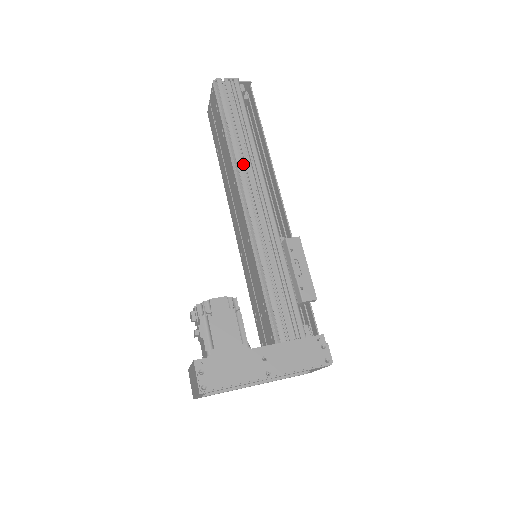
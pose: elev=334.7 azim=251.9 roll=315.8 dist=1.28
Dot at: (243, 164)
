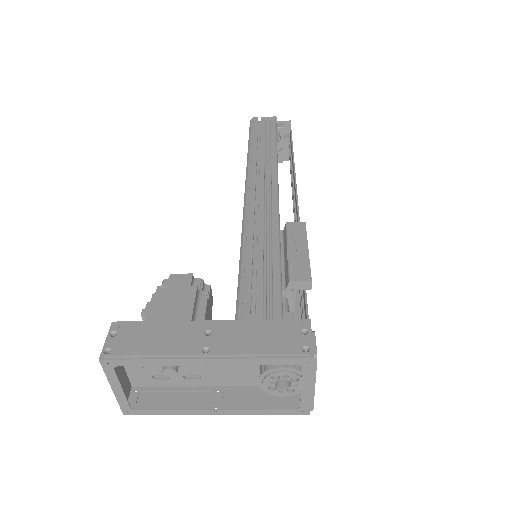
Dot at: (259, 169)
